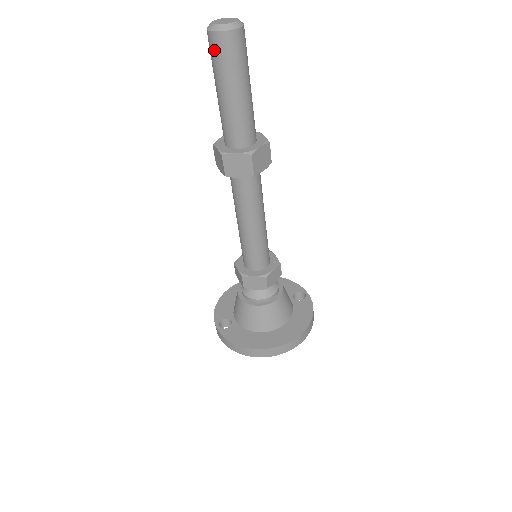
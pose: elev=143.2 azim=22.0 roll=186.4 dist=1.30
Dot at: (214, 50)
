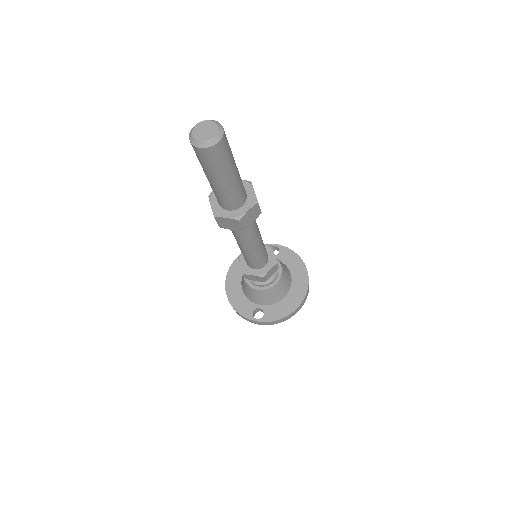
Dot at: (213, 158)
